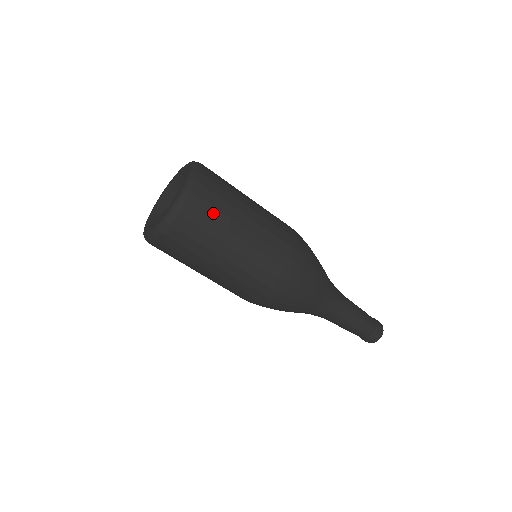
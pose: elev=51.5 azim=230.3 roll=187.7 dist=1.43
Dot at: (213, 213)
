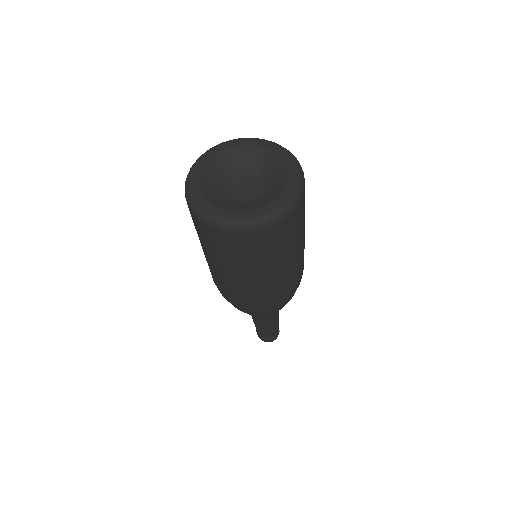
Dot at: (250, 252)
